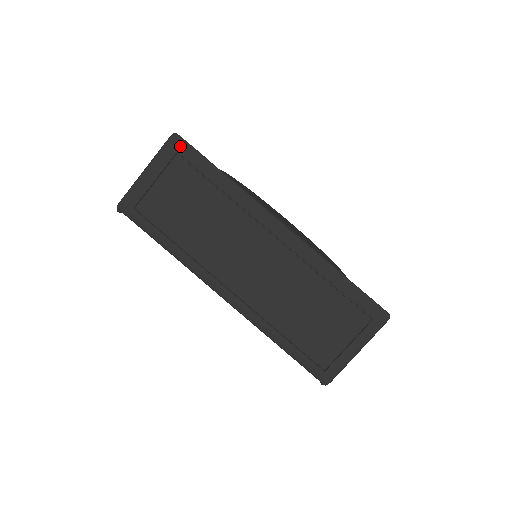
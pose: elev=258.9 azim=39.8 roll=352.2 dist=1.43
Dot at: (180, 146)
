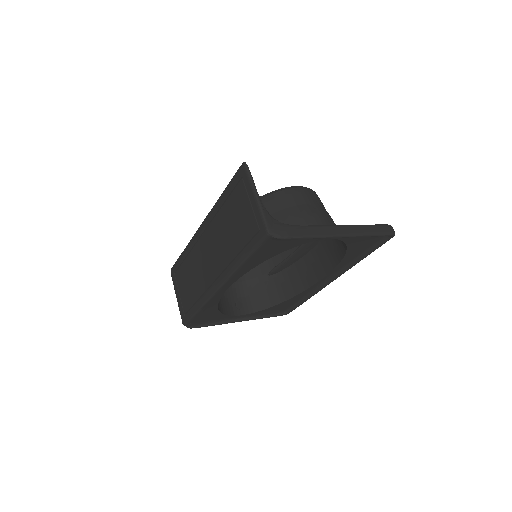
Dot at: (173, 270)
